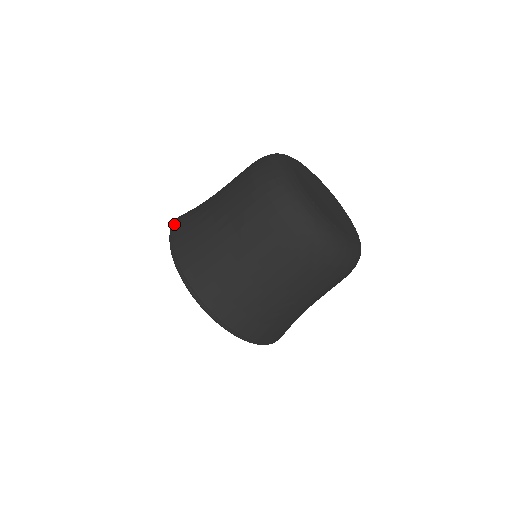
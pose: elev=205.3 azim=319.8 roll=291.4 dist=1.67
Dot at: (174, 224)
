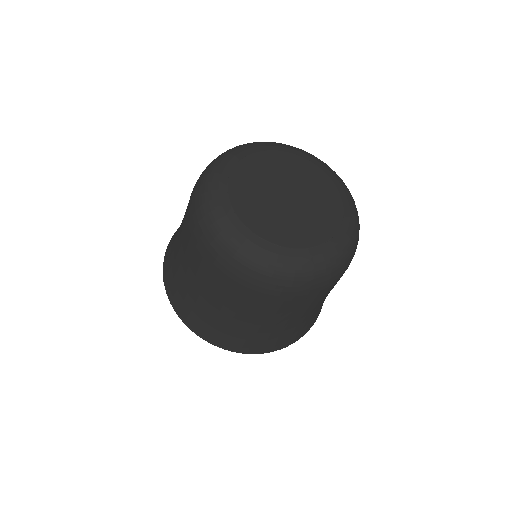
Dot at: (165, 252)
